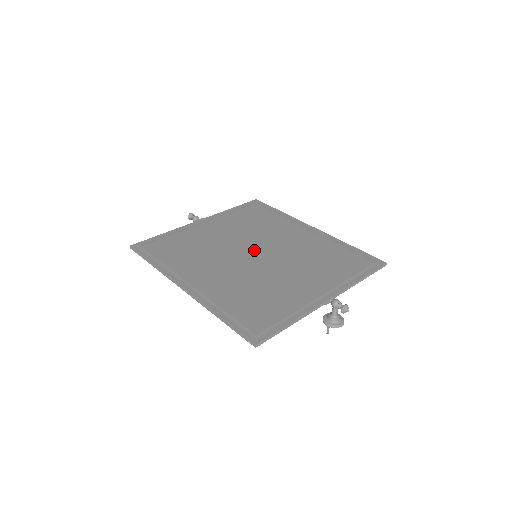
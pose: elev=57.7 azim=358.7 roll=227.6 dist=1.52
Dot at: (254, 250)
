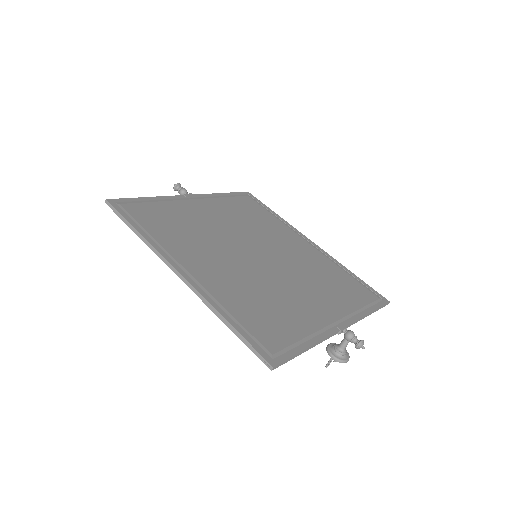
Dot at: (254, 248)
